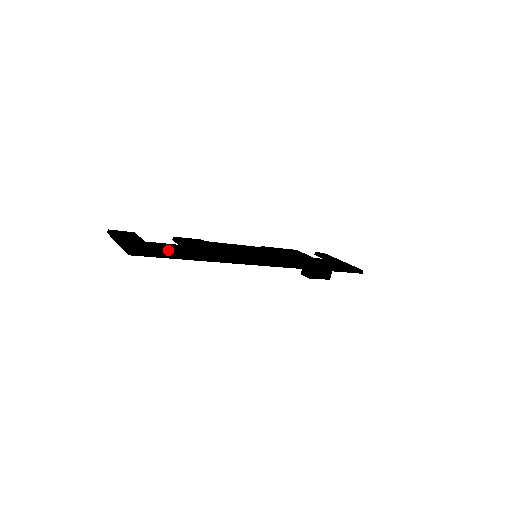
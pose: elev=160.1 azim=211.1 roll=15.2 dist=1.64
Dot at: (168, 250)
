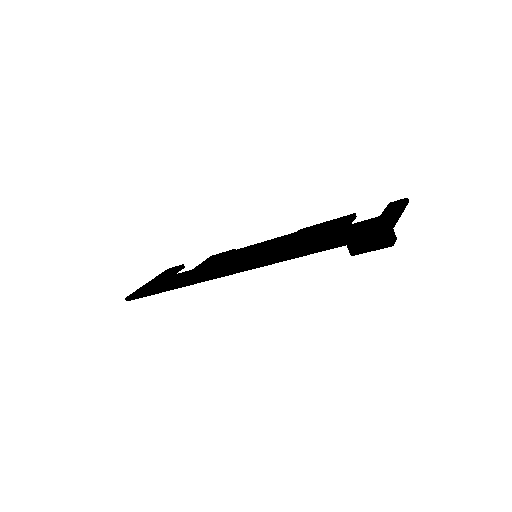
Dot at: (157, 286)
